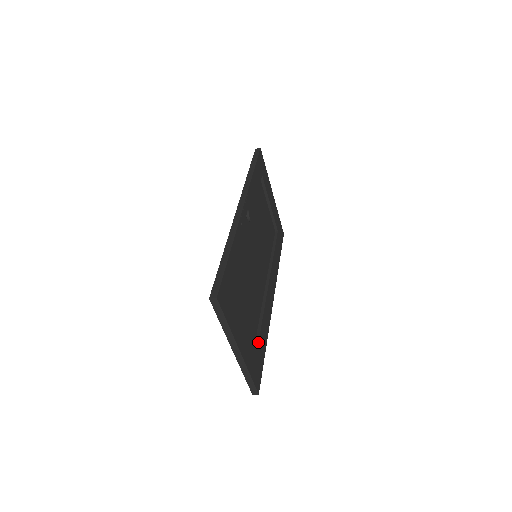
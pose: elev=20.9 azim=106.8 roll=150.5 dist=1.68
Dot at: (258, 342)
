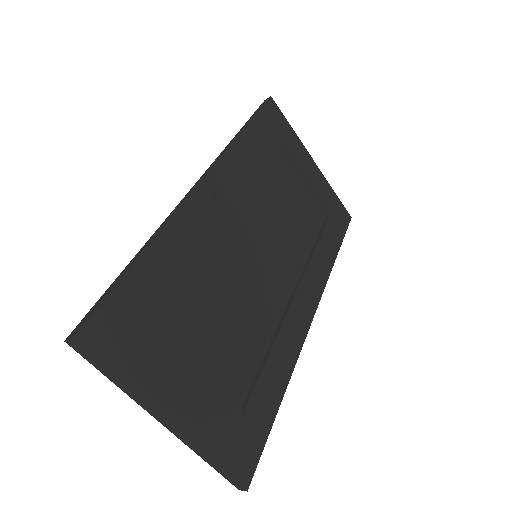
Dot at: (249, 397)
